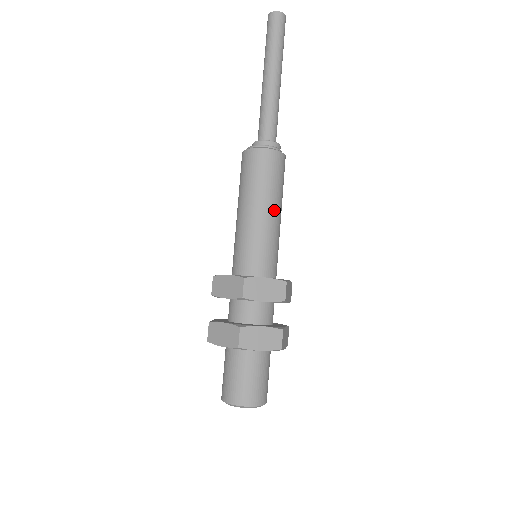
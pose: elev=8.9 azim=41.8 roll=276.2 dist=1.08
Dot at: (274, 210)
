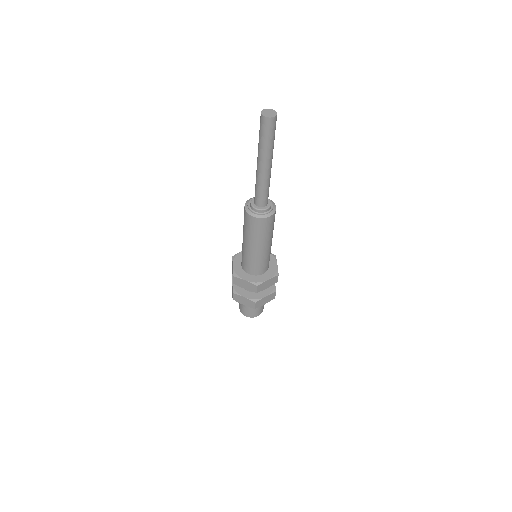
Dot at: (257, 247)
